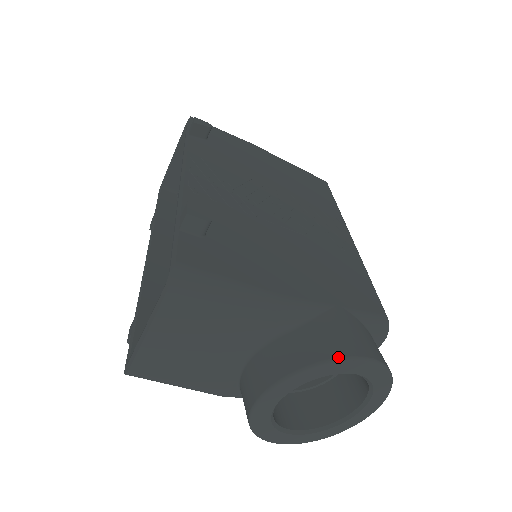
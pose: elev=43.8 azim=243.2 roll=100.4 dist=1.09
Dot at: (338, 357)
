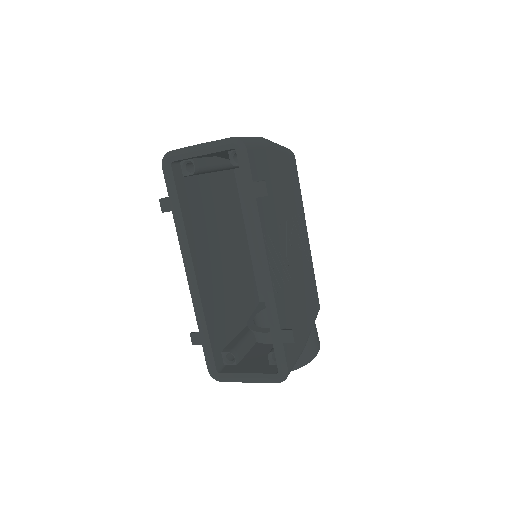
Dot at: occluded
